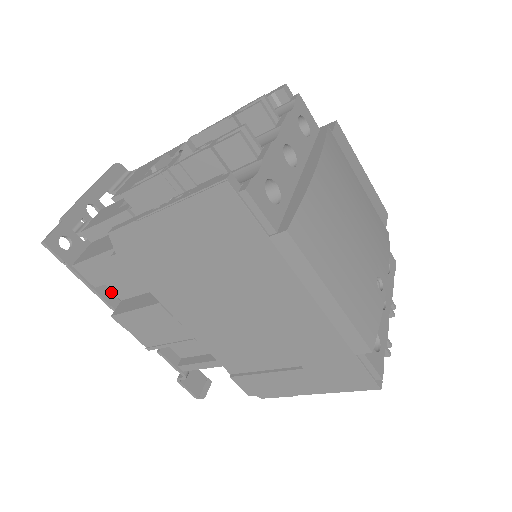
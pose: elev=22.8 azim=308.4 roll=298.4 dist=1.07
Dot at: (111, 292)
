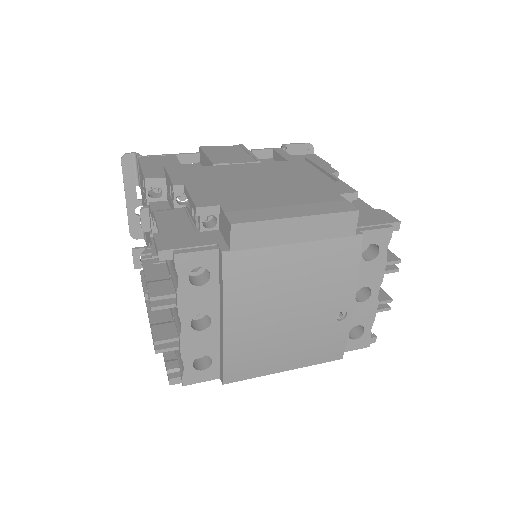
Dot at: occluded
